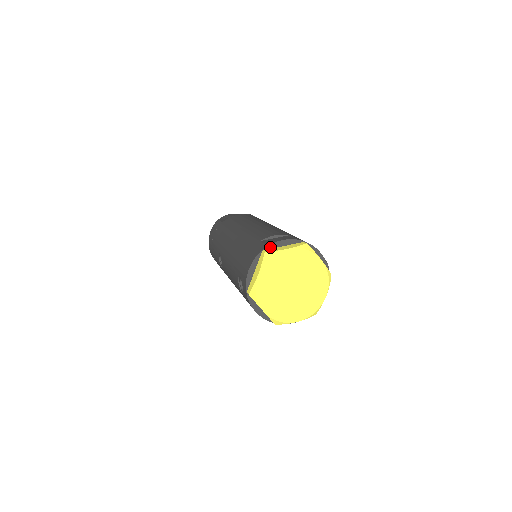
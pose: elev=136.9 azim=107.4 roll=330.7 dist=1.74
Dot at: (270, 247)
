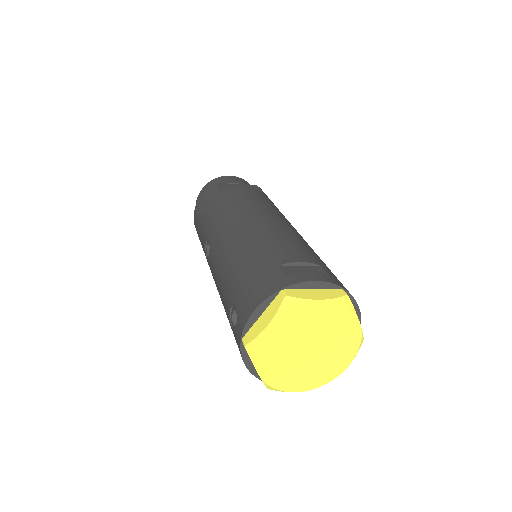
Dot at: (294, 287)
